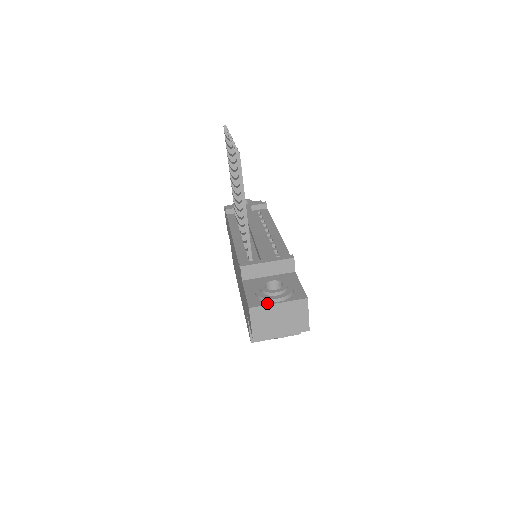
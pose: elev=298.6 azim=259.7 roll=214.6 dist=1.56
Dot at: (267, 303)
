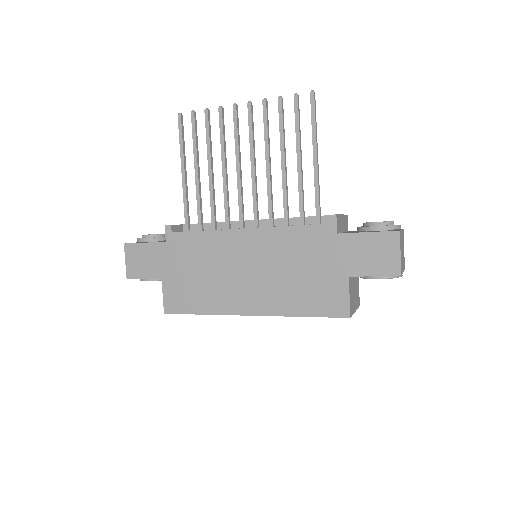
Dot at: occluded
